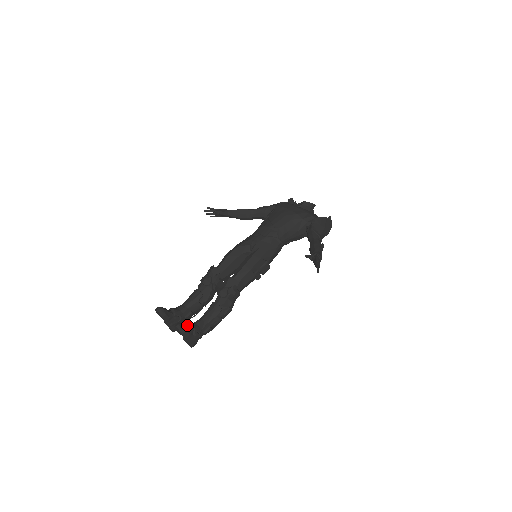
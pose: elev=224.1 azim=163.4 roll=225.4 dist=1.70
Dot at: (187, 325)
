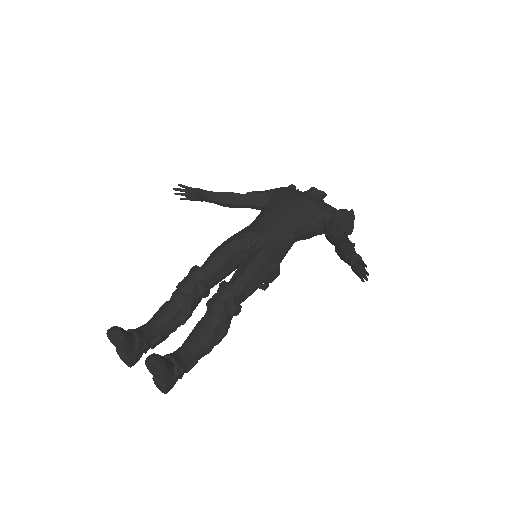
Dot at: occluded
